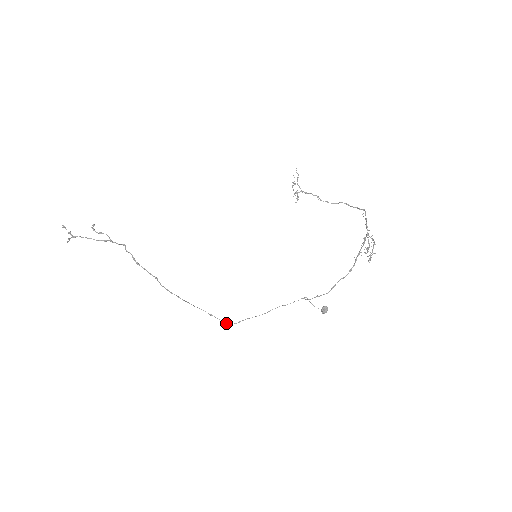
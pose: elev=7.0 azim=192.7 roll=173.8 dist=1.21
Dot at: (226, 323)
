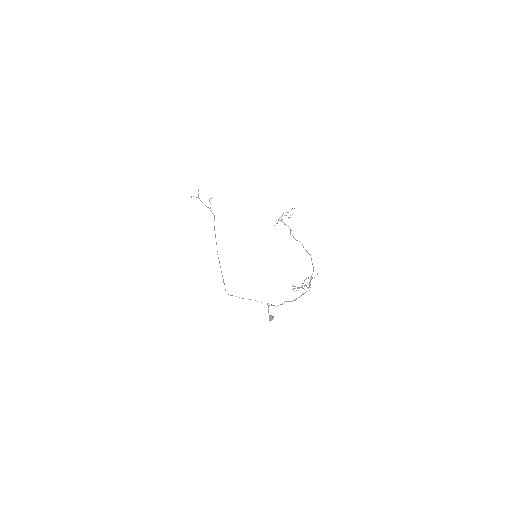
Dot at: occluded
